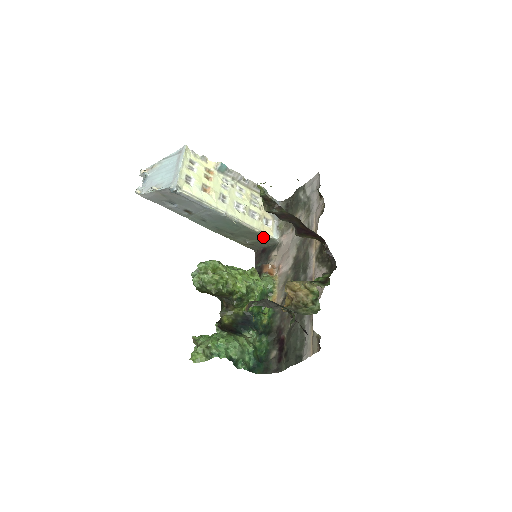
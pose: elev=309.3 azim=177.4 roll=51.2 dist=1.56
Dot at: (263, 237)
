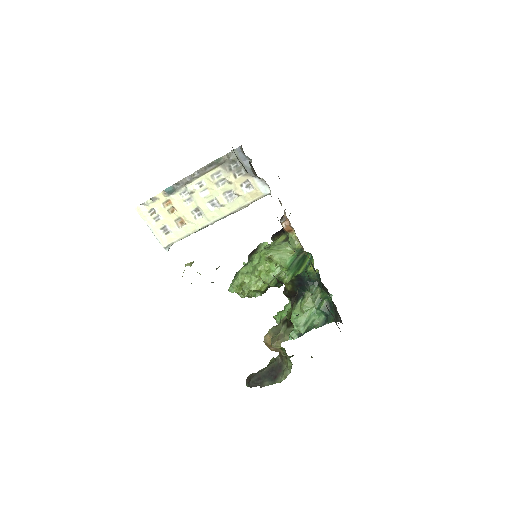
Dot at: (259, 198)
